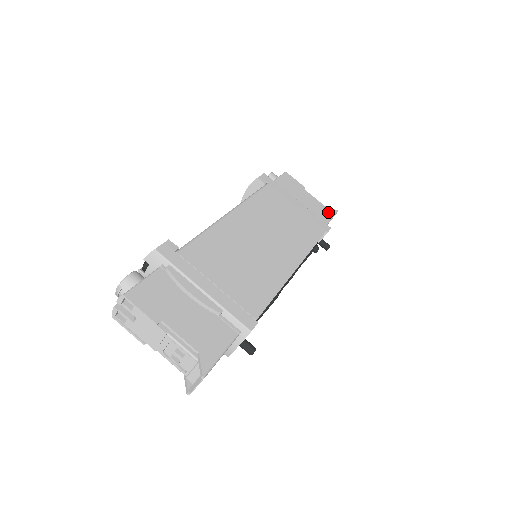
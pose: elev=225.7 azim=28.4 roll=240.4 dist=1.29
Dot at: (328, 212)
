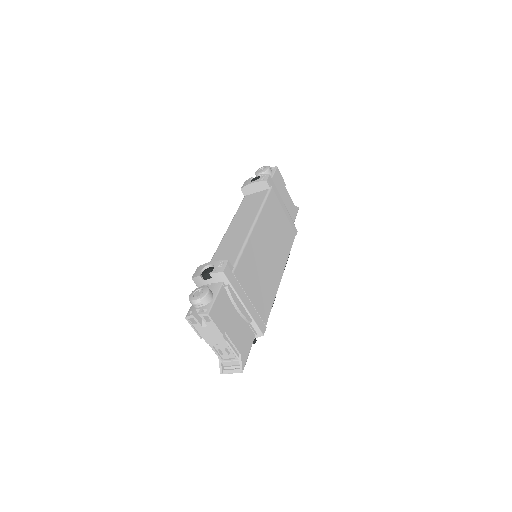
Dot at: (295, 211)
